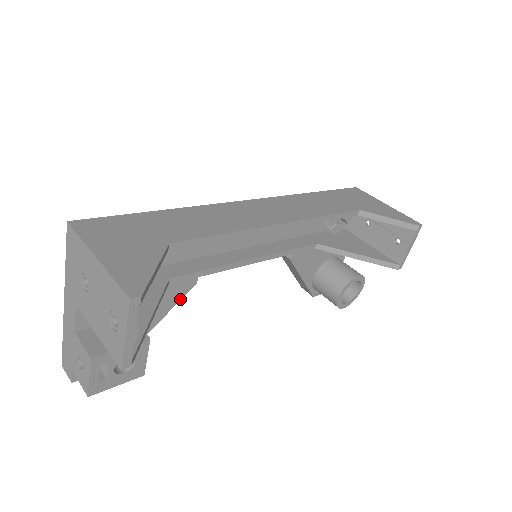
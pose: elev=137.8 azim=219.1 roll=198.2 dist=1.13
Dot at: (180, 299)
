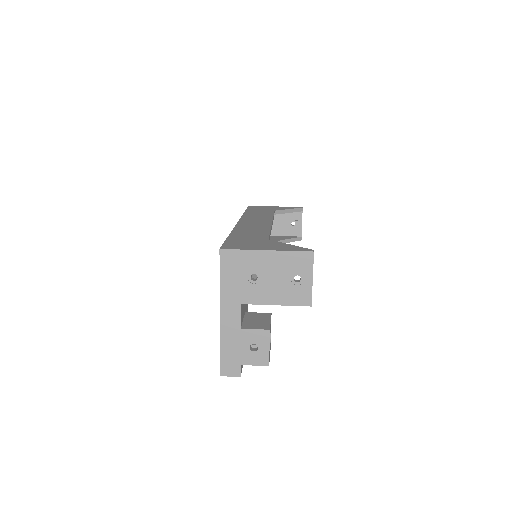
Dot at: occluded
